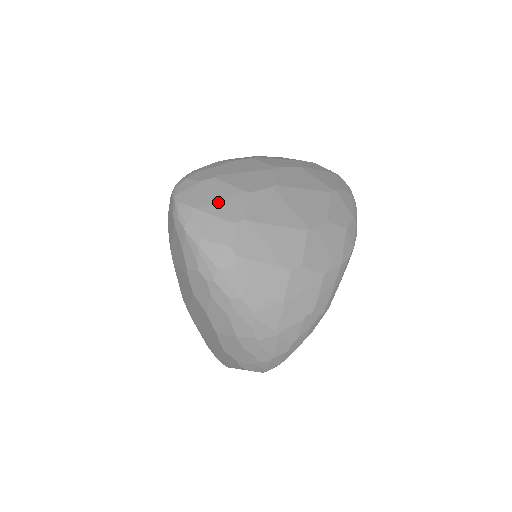
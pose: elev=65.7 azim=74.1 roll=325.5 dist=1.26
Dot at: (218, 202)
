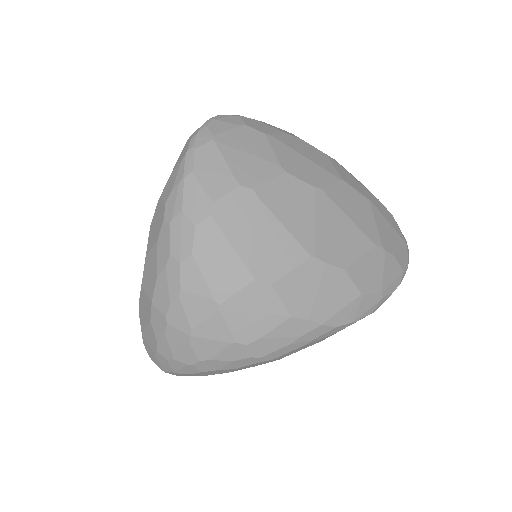
Dot at: (243, 154)
